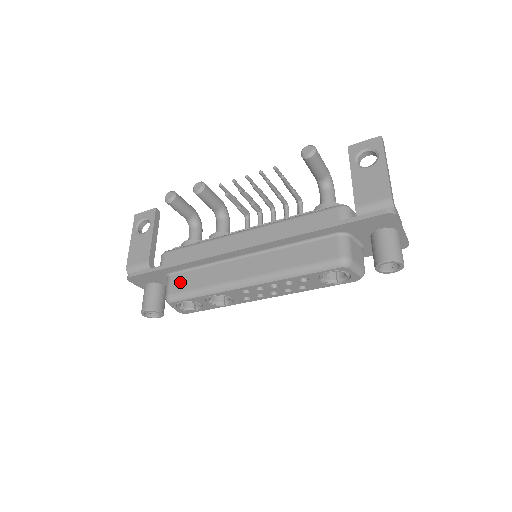
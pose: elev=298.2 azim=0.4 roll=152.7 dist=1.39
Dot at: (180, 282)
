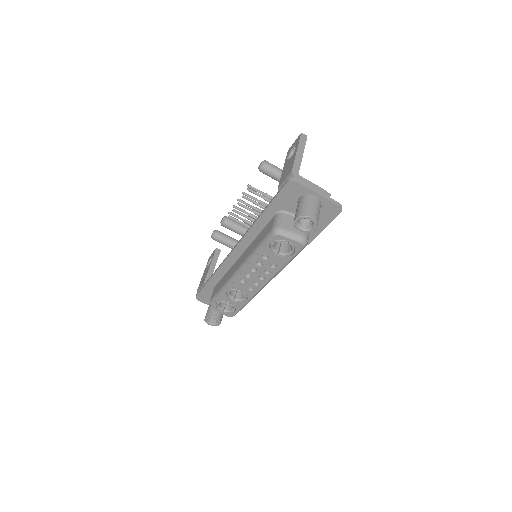
Dot at: (216, 289)
